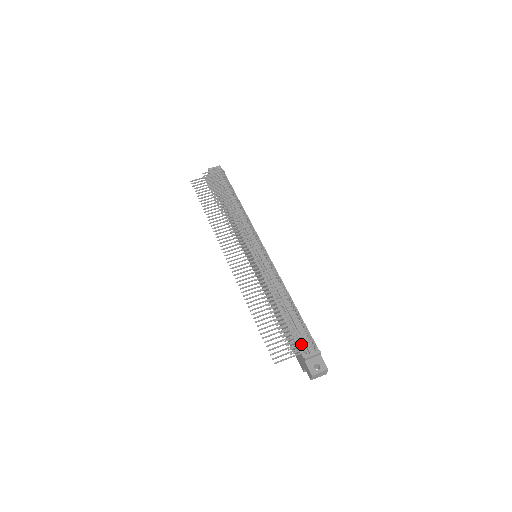
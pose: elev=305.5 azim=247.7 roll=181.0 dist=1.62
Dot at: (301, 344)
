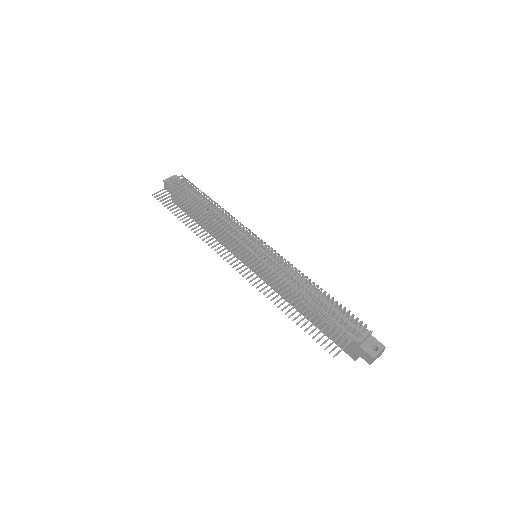
Dot at: (353, 328)
